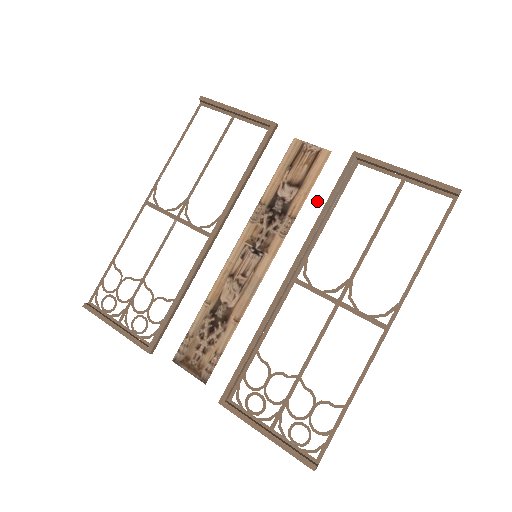
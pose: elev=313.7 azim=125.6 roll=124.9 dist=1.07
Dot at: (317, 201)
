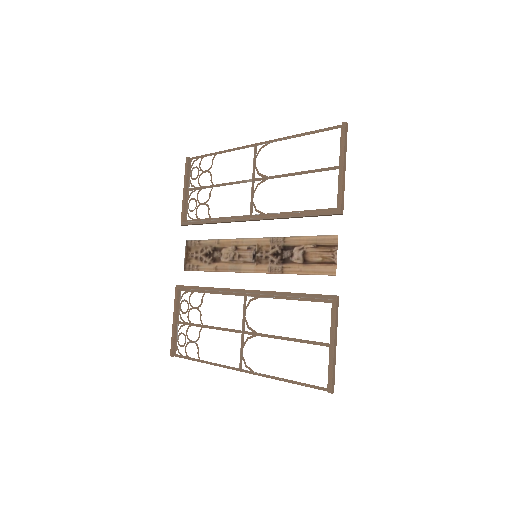
Dot at: (296, 284)
